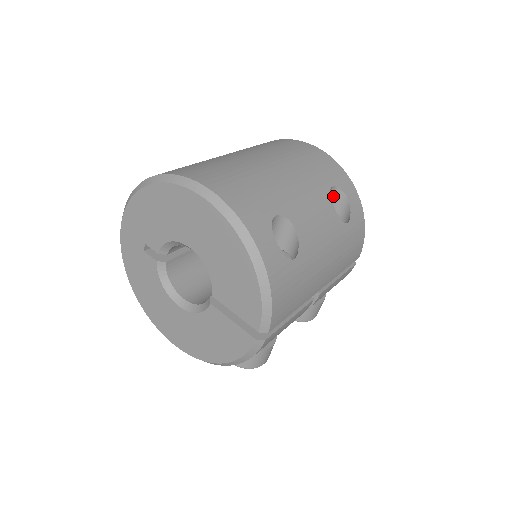
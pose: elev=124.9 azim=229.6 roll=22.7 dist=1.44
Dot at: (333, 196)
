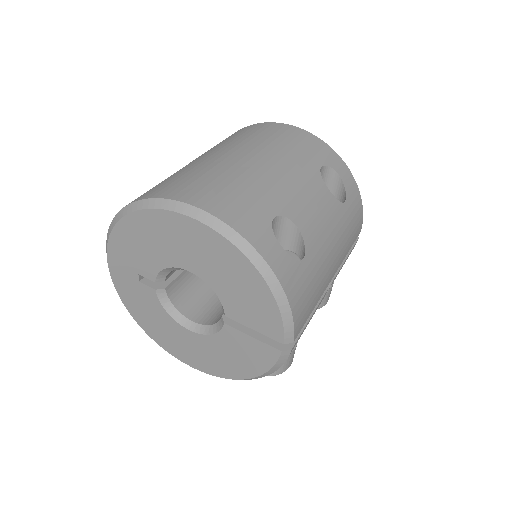
Dot at: (323, 176)
